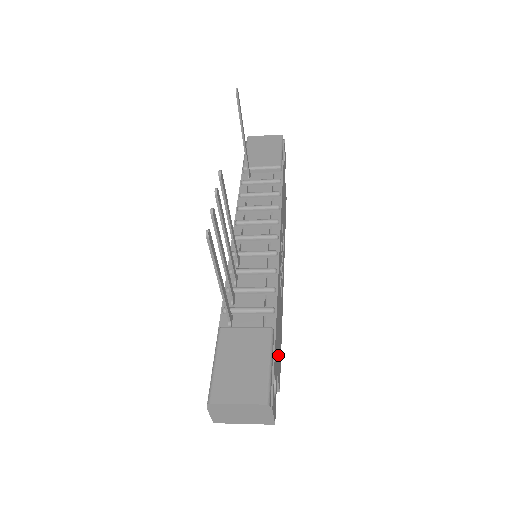
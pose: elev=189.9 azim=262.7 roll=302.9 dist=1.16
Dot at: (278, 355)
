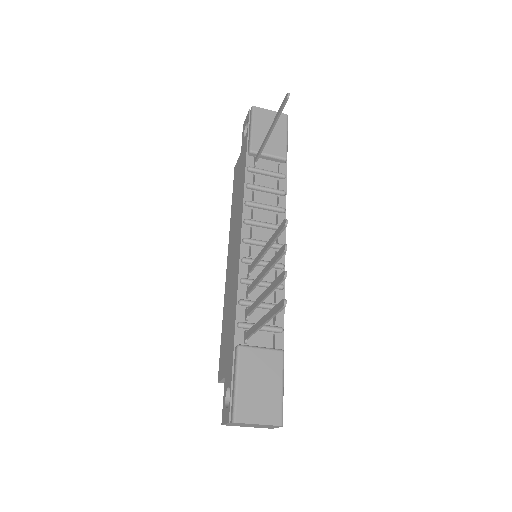
Dot at: occluded
